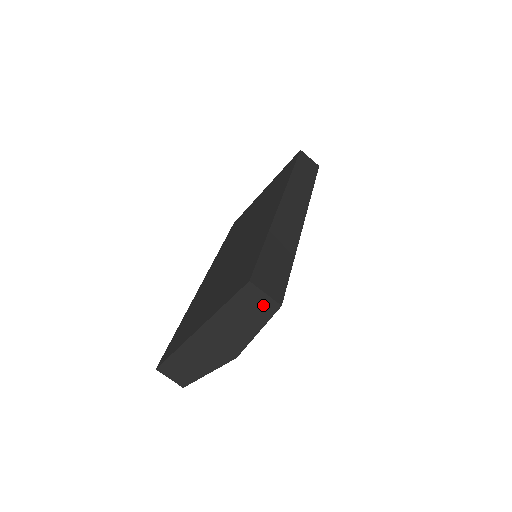
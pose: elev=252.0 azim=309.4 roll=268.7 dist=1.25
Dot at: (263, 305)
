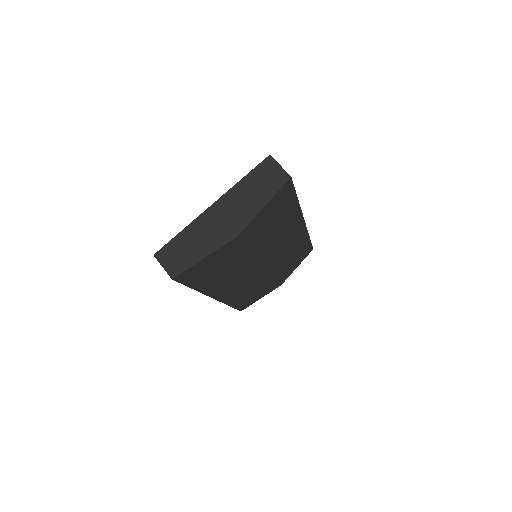
Dot at: (276, 177)
